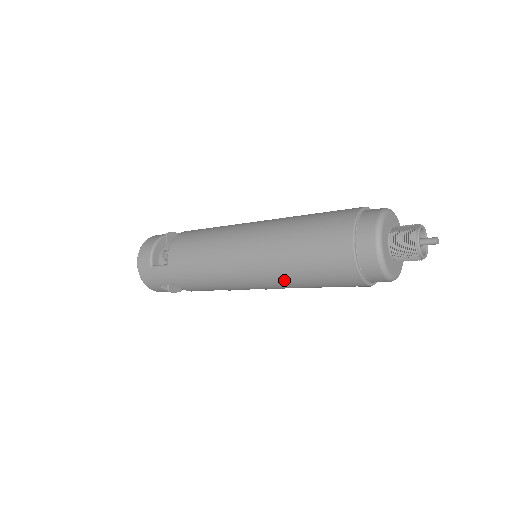
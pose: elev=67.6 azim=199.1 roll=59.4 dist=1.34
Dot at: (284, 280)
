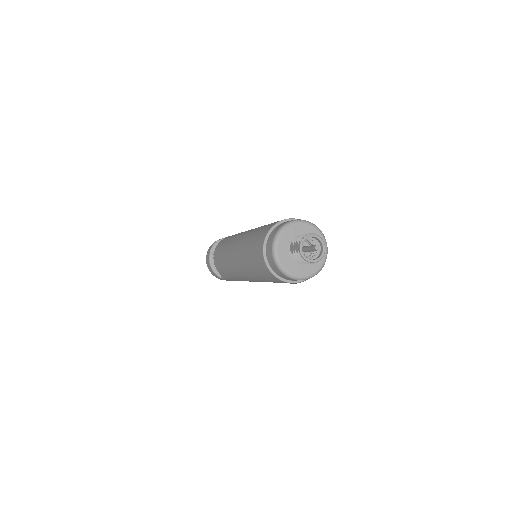
Dot at: occluded
